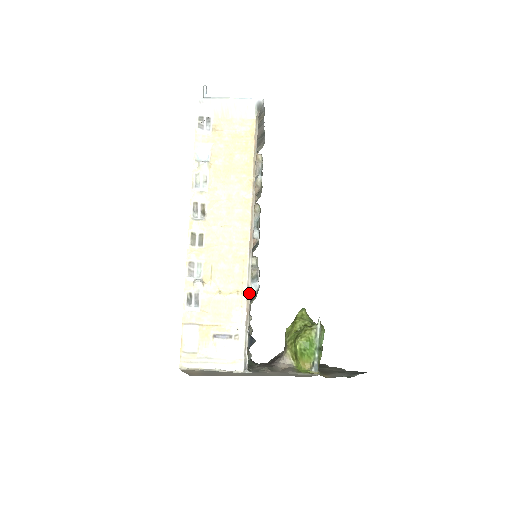
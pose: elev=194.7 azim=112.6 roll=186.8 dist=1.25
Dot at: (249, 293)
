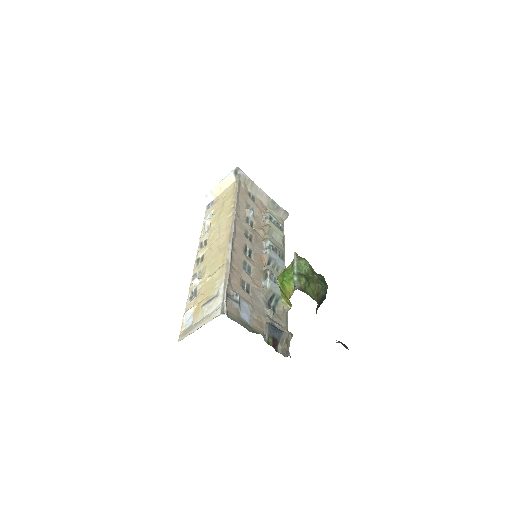
Dot at: (229, 264)
